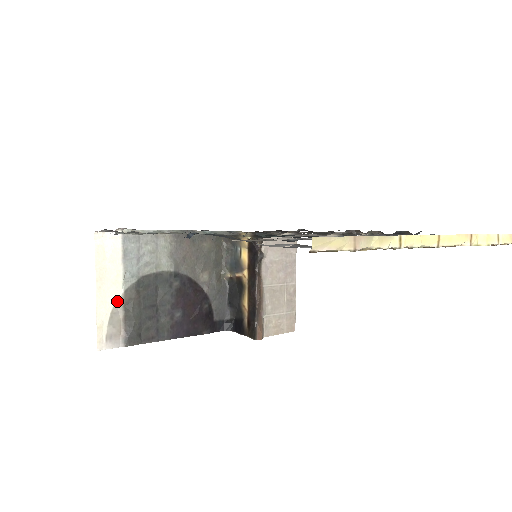
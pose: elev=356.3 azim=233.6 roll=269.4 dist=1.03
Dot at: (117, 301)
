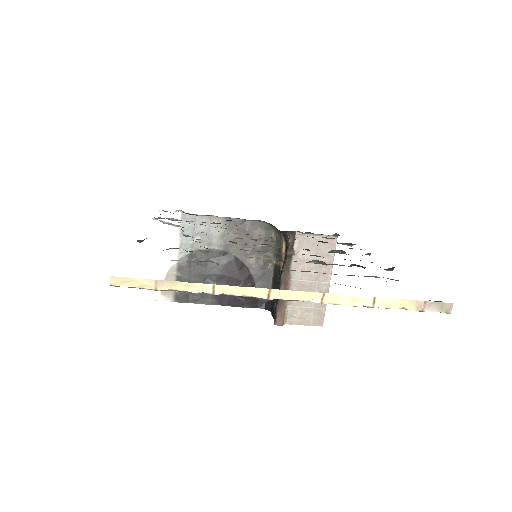
Dot at: (172, 266)
